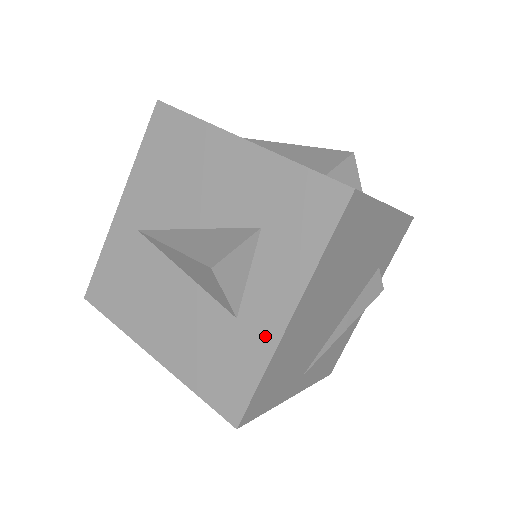
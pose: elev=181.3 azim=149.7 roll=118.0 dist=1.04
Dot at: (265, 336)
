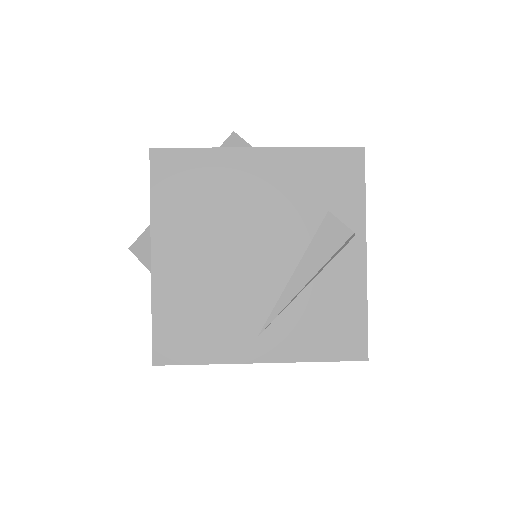
Dot at: occluded
